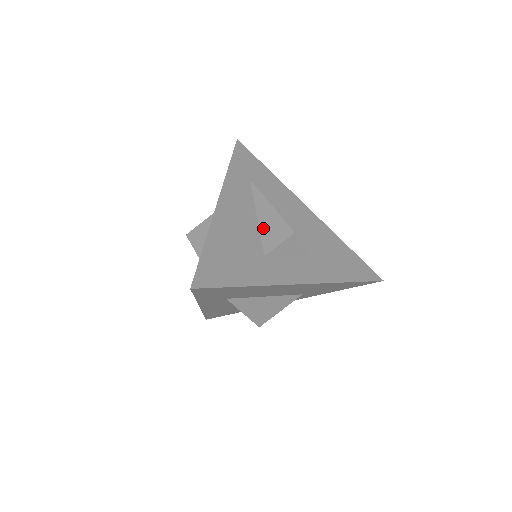
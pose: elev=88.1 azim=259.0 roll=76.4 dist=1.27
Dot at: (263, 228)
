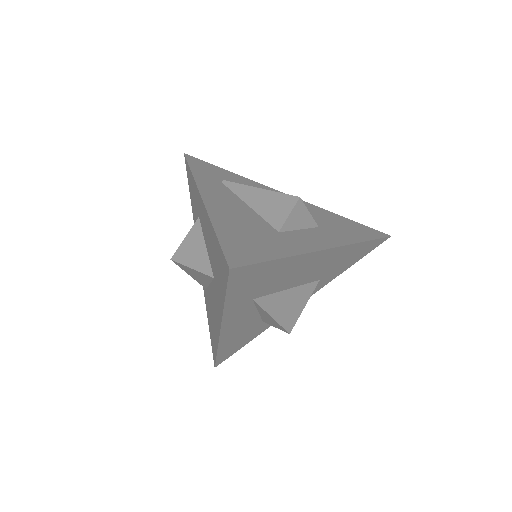
Dot at: (261, 210)
